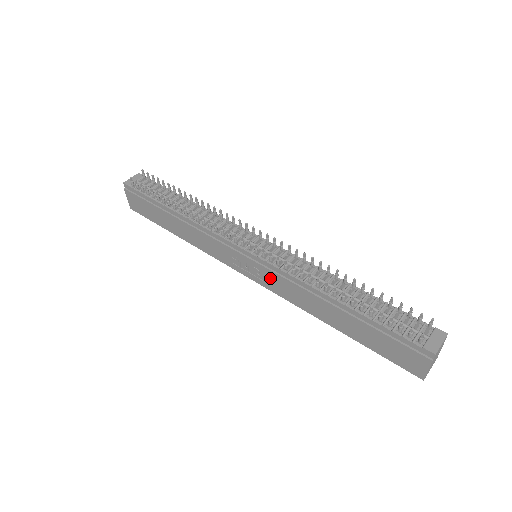
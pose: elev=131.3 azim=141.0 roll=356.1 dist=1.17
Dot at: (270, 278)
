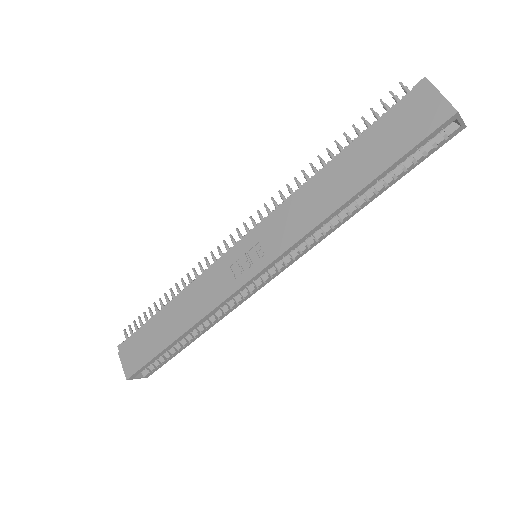
Dot at: (271, 235)
